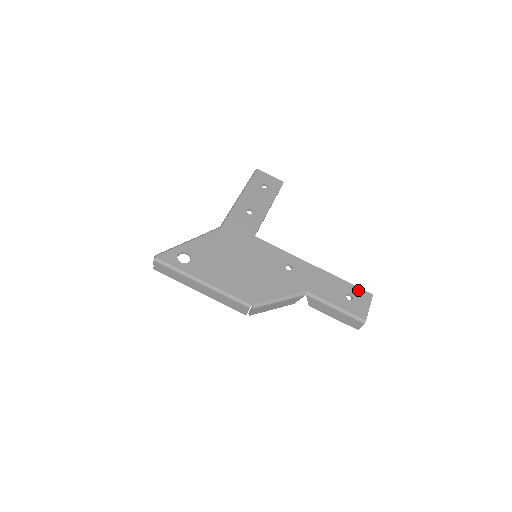
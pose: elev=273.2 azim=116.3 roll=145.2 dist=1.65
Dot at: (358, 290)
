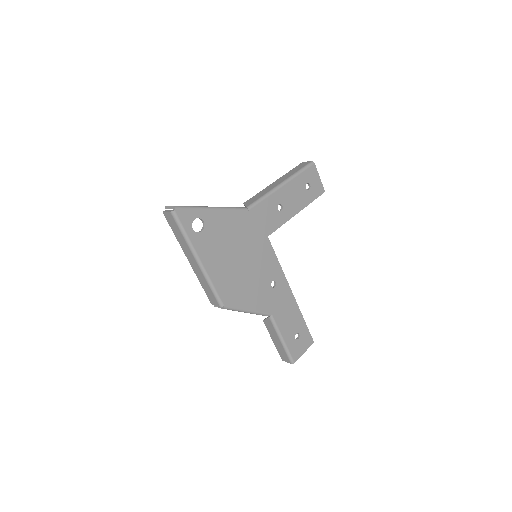
Dot at: (307, 333)
